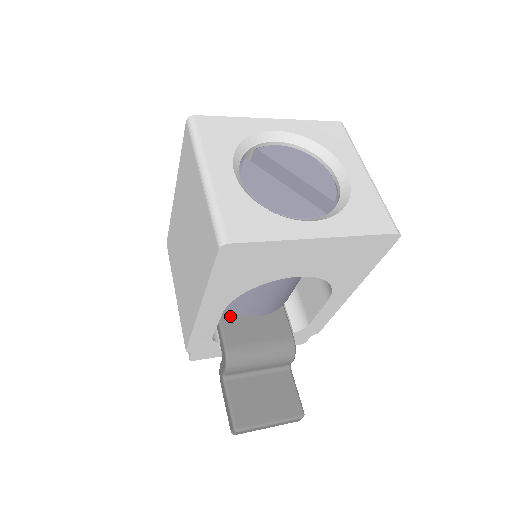
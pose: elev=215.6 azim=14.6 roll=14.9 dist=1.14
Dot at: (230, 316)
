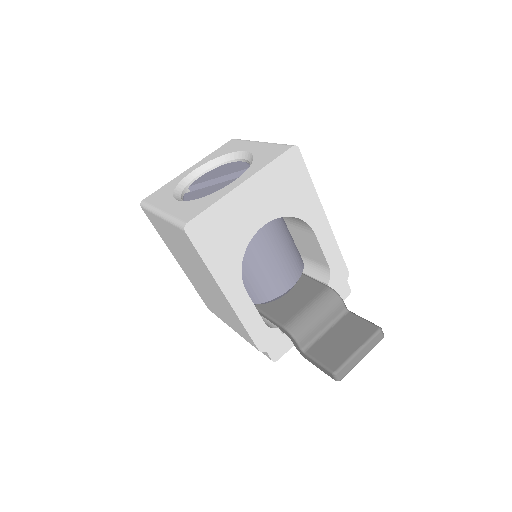
Dot at: (274, 309)
